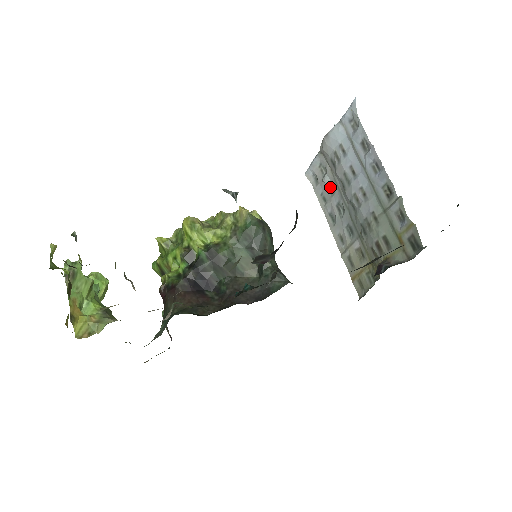
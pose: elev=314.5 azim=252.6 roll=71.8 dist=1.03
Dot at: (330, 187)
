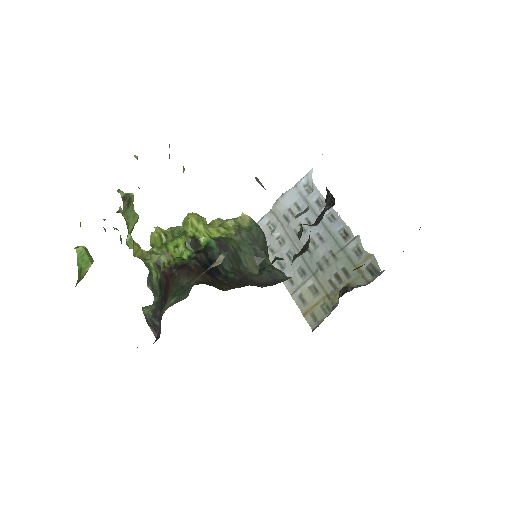
Dot at: (279, 239)
